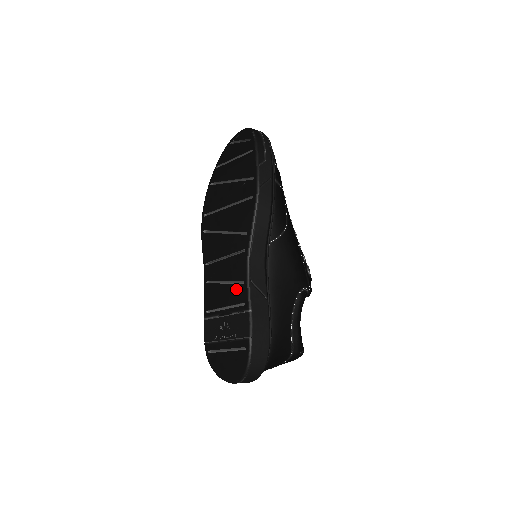
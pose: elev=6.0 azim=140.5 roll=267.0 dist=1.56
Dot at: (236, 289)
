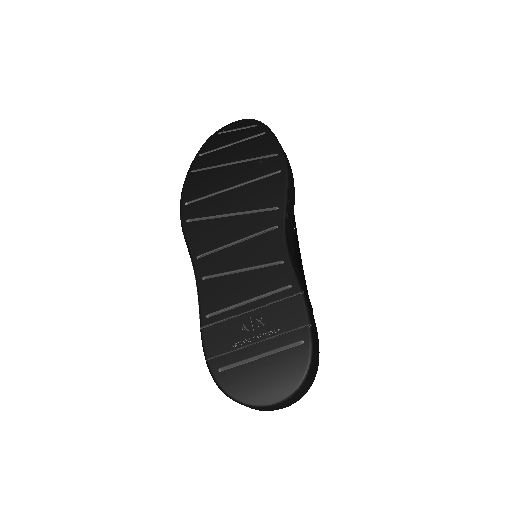
Dot at: (269, 273)
